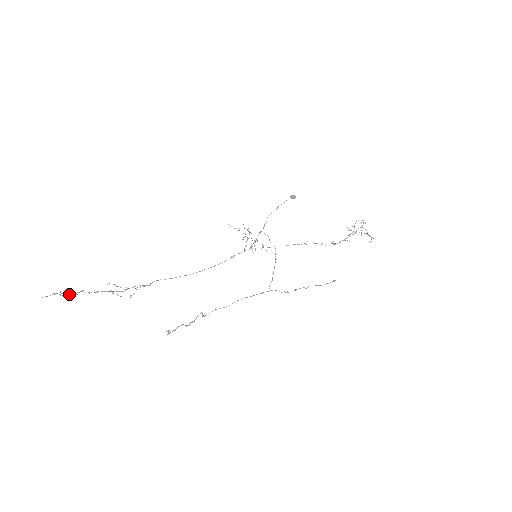
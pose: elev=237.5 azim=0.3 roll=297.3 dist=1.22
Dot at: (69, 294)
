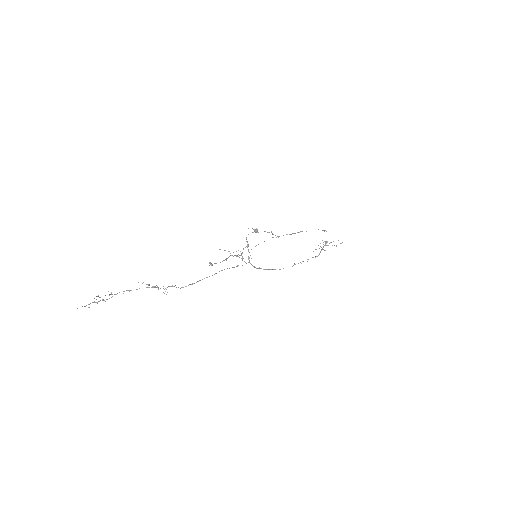
Dot at: (103, 300)
